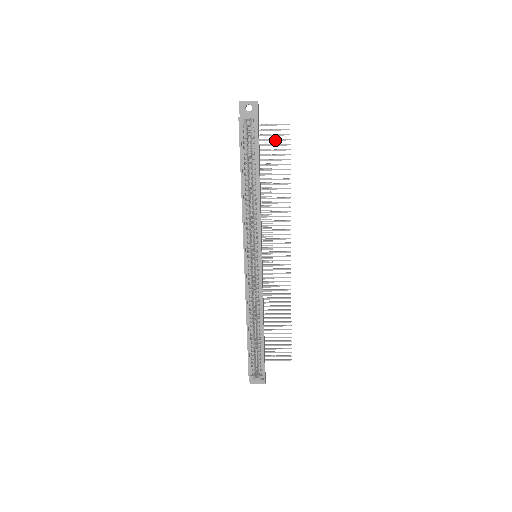
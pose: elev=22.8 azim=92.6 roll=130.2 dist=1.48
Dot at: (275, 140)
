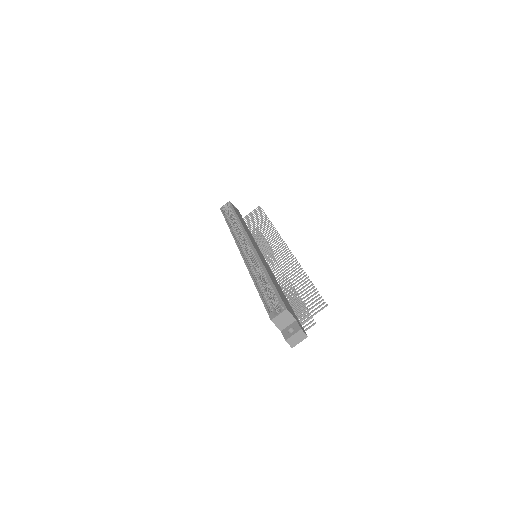
Dot at: occluded
